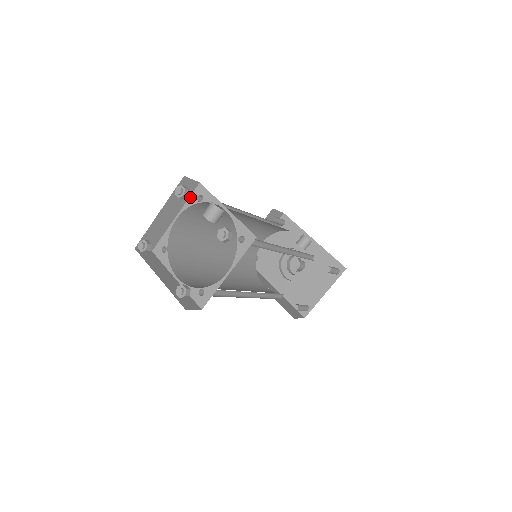
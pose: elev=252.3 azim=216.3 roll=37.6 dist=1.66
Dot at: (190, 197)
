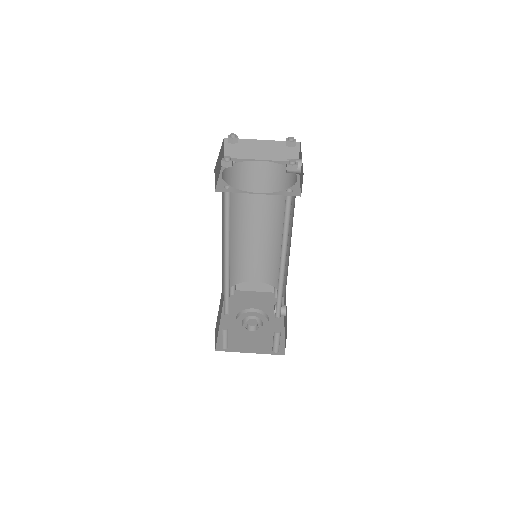
Dot at: (284, 161)
